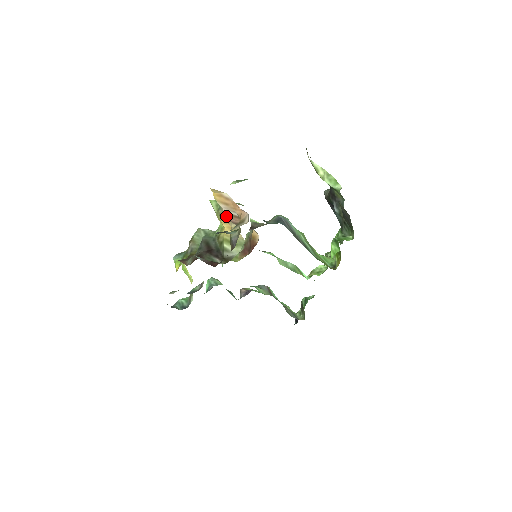
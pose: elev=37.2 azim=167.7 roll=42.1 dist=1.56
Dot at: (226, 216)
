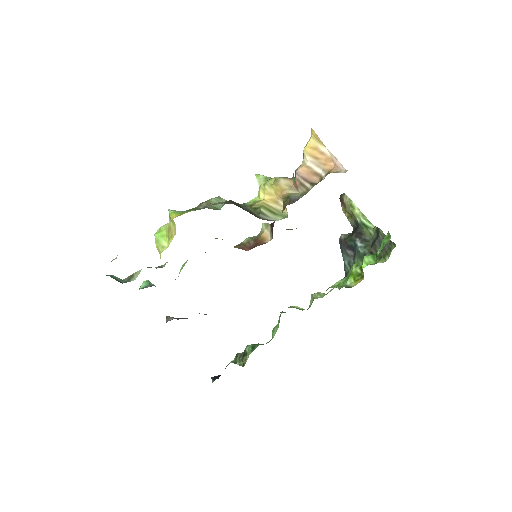
Dot at: (303, 172)
